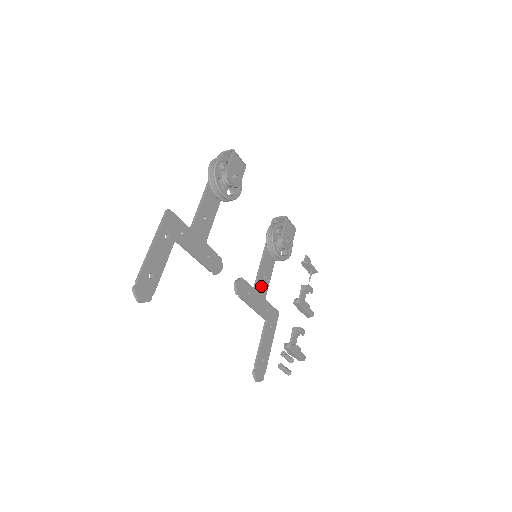
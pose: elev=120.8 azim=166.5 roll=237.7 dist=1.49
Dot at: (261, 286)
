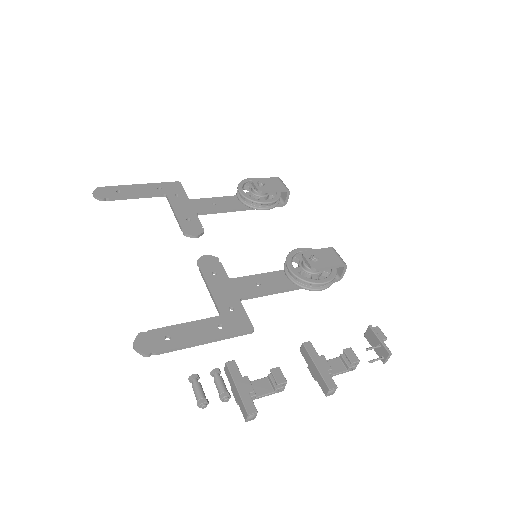
Dot at: (244, 285)
